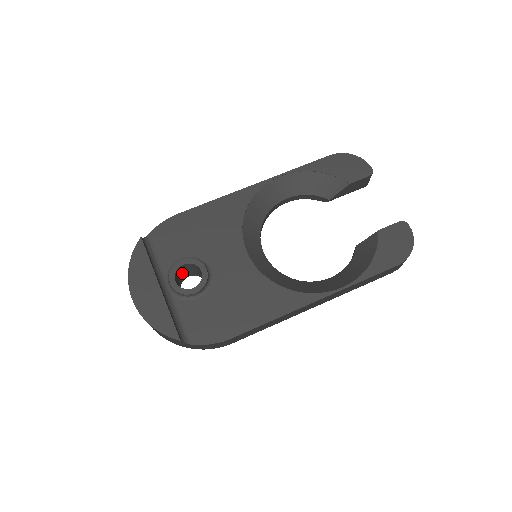
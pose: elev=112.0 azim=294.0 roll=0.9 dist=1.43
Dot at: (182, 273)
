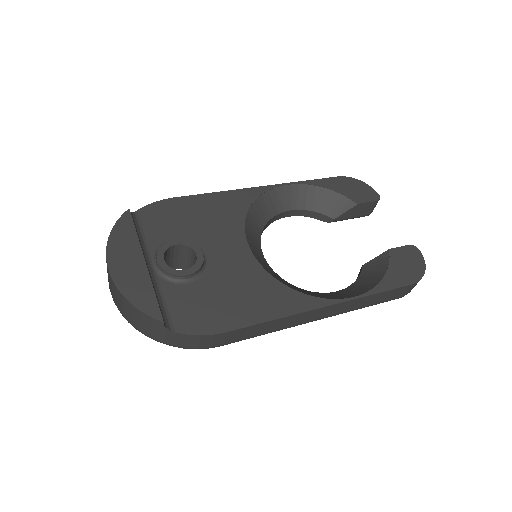
Dot at: (169, 259)
